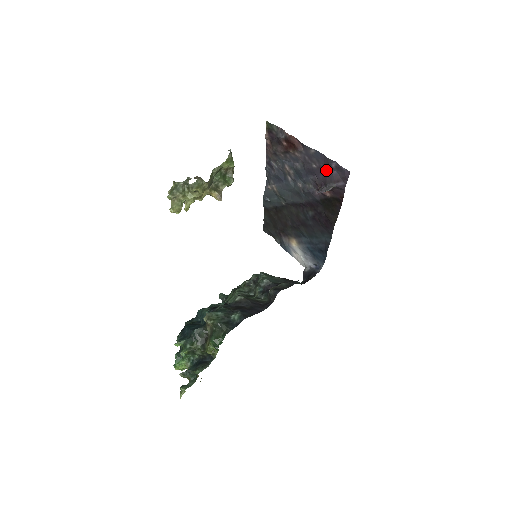
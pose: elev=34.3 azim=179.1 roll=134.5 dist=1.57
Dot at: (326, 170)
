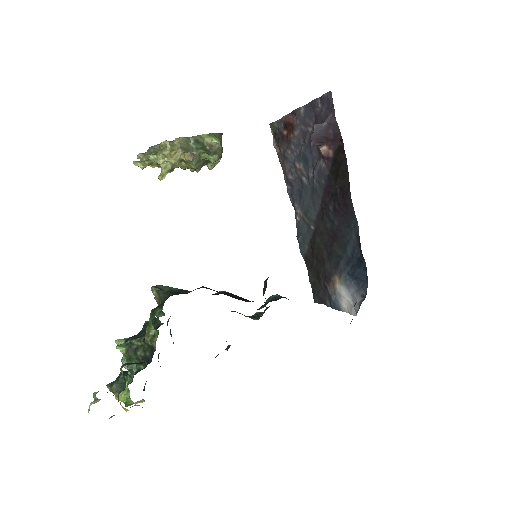
Dot at: (317, 119)
